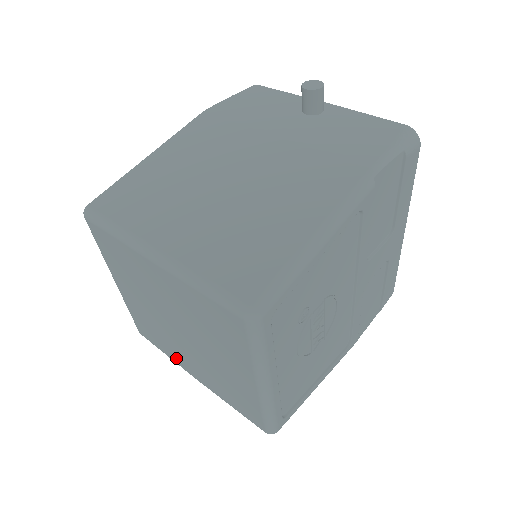
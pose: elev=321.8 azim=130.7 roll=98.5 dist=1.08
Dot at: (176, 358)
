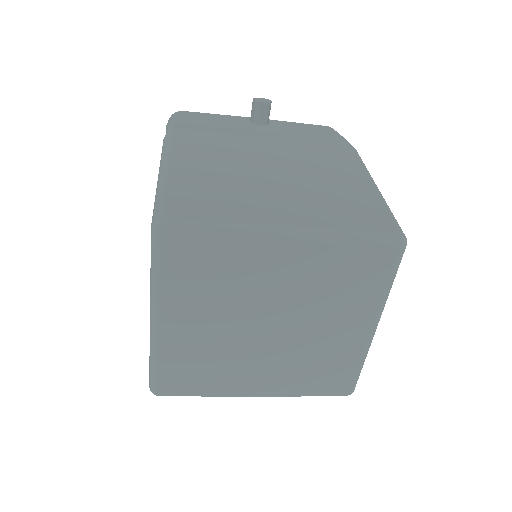
Dot at: (231, 385)
